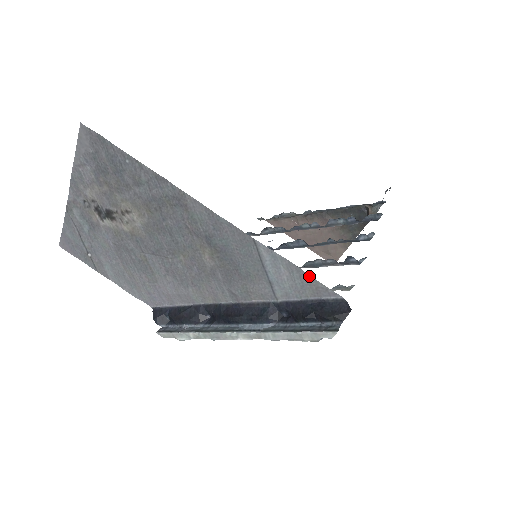
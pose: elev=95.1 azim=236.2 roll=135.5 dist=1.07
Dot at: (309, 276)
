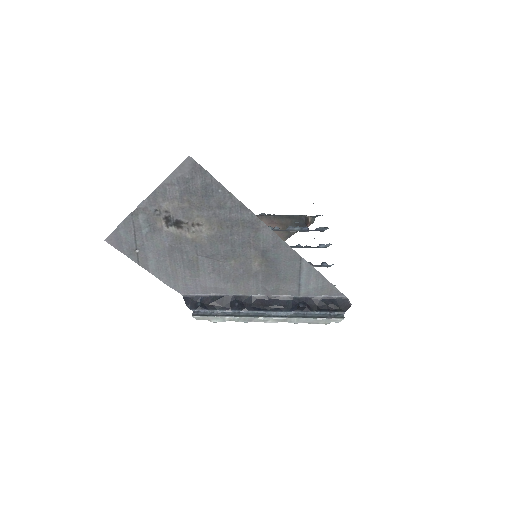
Dot at: (329, 283)
